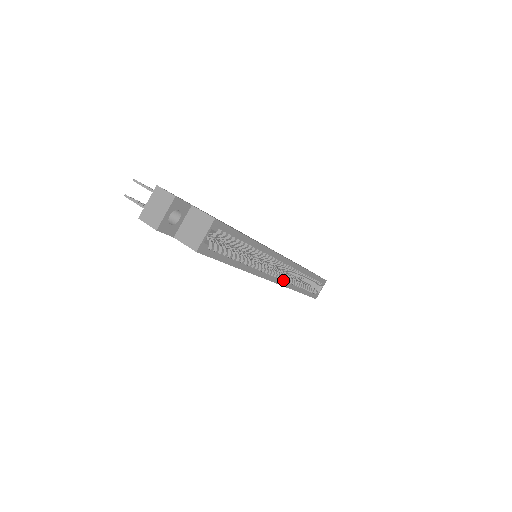
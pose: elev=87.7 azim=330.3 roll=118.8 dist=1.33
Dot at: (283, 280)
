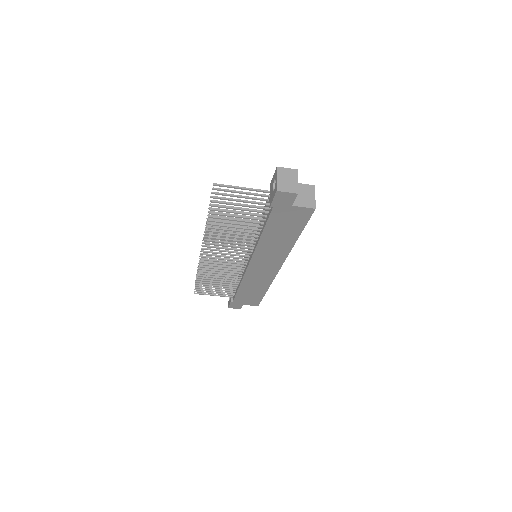
Dot at: occluded
